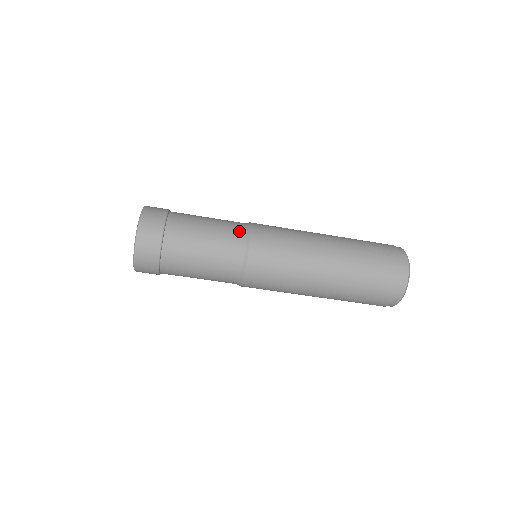
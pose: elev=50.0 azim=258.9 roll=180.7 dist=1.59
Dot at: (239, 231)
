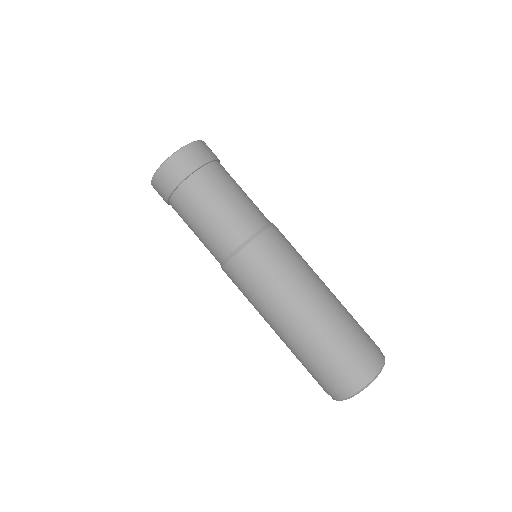
Dot at: (256, 222)
